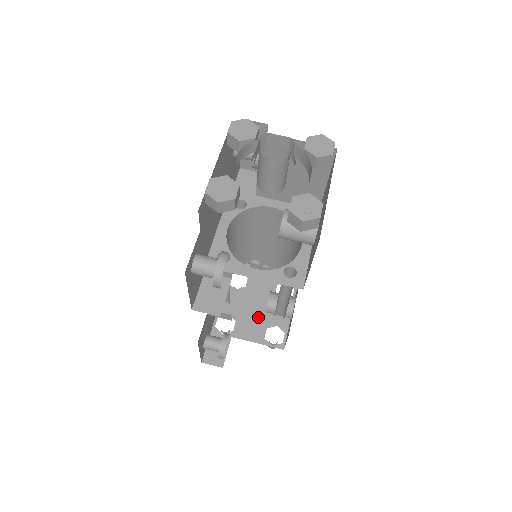
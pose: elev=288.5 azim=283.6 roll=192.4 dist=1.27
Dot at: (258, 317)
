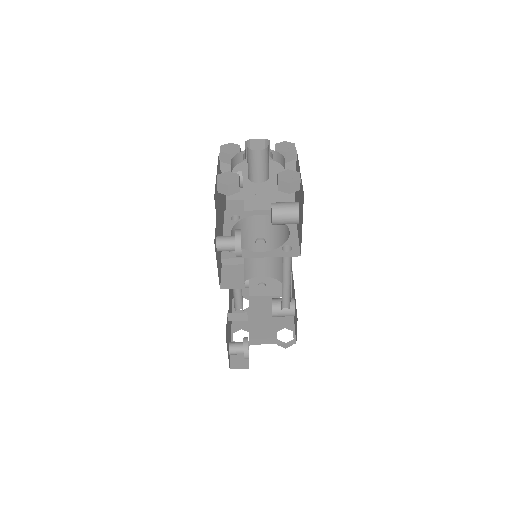
Dot at: (267, 325)
